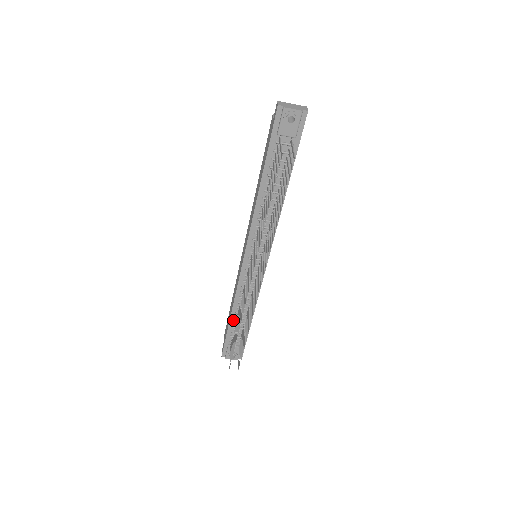
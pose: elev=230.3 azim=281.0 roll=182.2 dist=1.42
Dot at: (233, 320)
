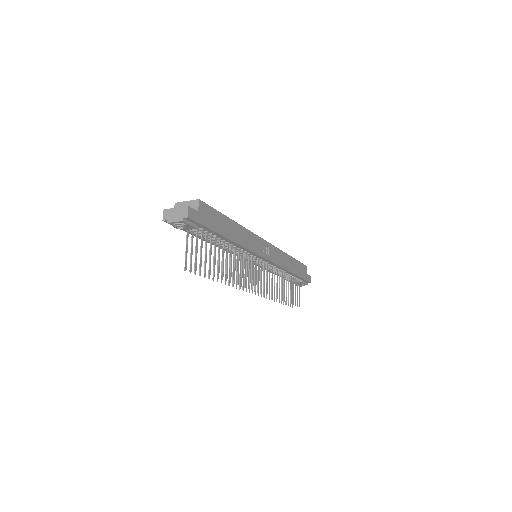
Dot at: occluded
